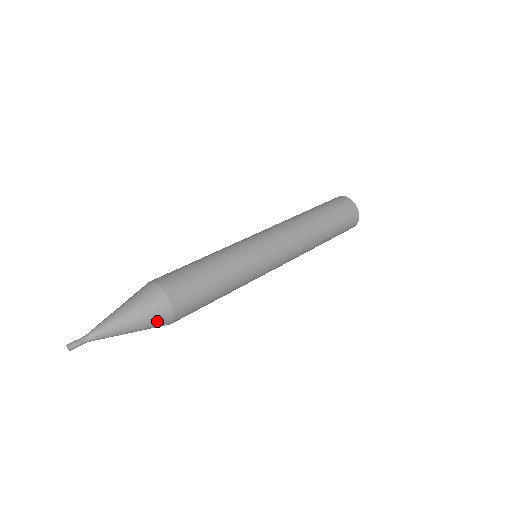
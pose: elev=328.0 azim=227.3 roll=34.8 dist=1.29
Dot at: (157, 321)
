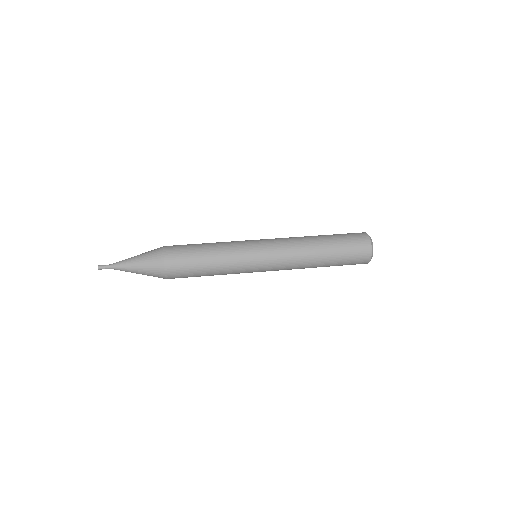
Dot at: (154, 271)
